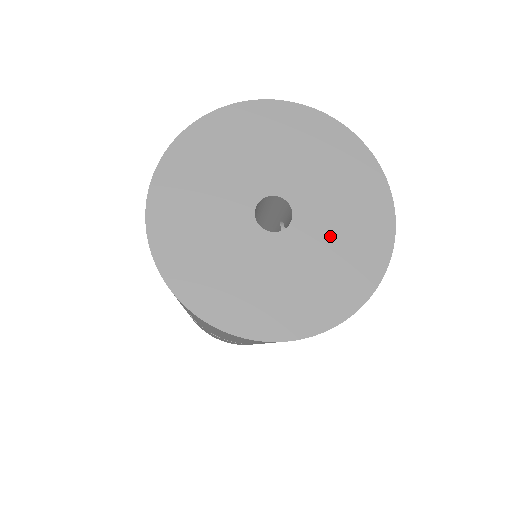
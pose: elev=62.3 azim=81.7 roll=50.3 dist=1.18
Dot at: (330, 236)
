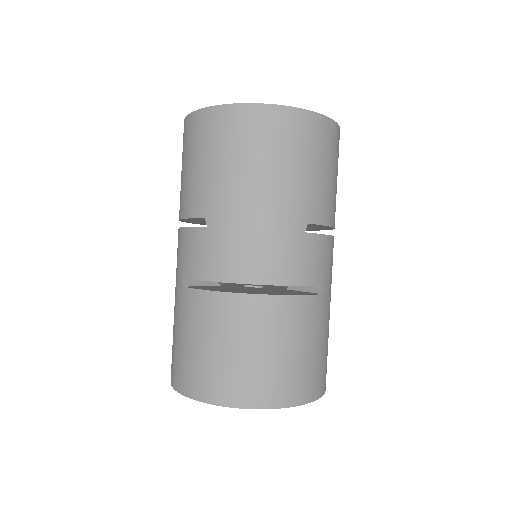
Dot at: occluded
